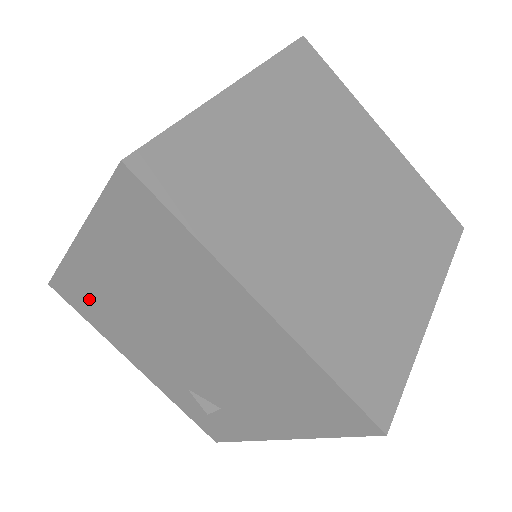
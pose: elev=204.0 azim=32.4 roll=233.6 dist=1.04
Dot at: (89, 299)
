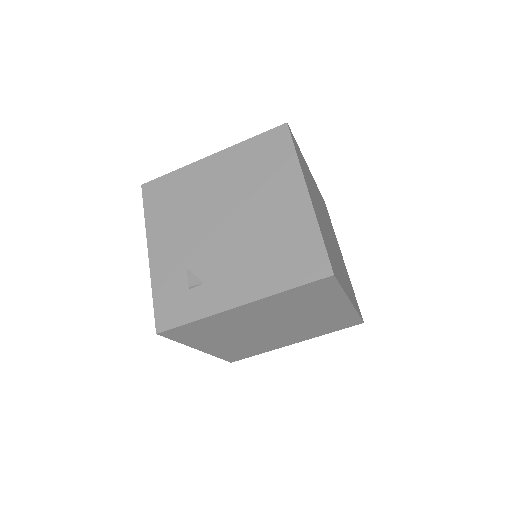
Dot at: (171, 194)
